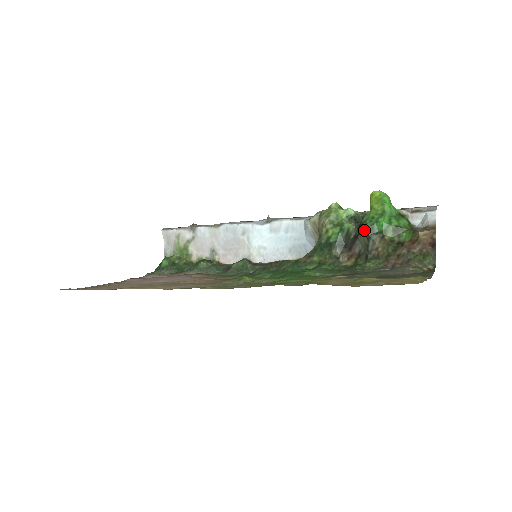
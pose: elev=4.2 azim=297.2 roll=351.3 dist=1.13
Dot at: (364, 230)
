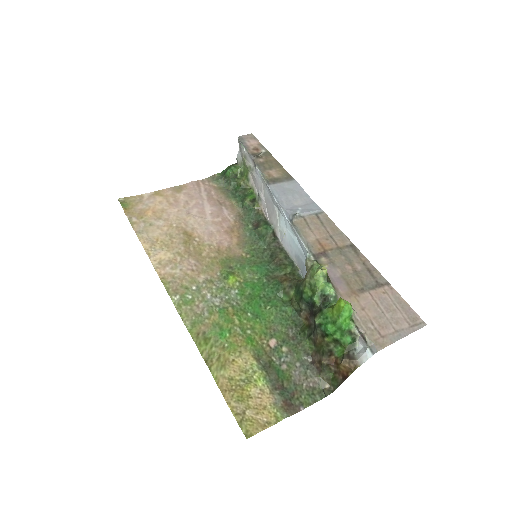
Dot at: (315, 320)
